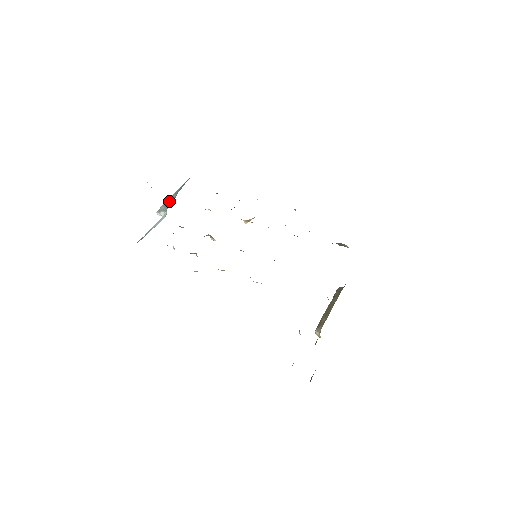
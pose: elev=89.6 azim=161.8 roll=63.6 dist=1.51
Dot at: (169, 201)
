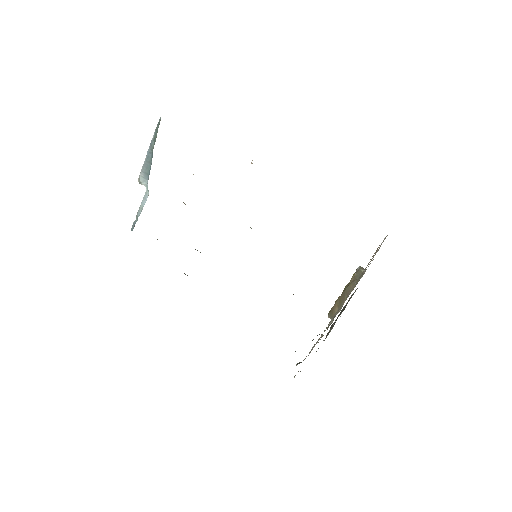
Dot at: (147, 163)
